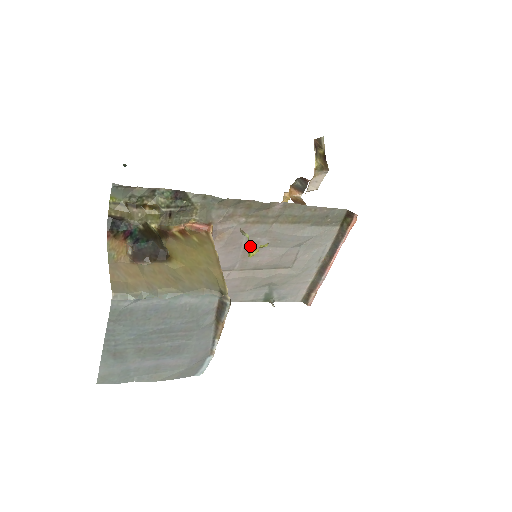
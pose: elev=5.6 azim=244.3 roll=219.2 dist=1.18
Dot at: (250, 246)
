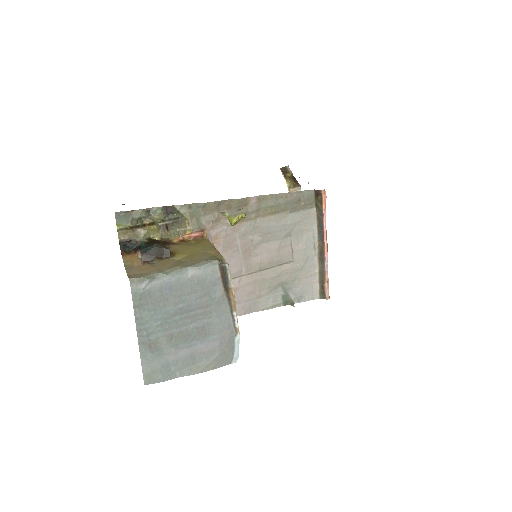
Dot at: (229, 217)
